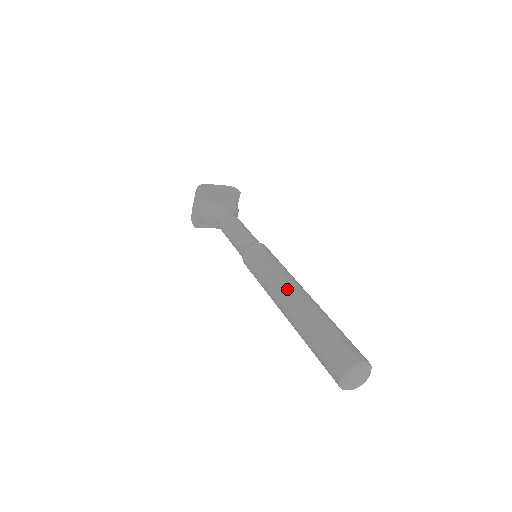
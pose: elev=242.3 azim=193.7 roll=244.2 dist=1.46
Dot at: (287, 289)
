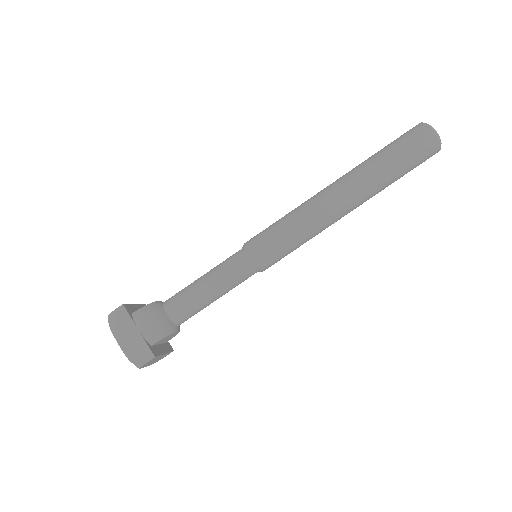
Dot at: (324, 190)
